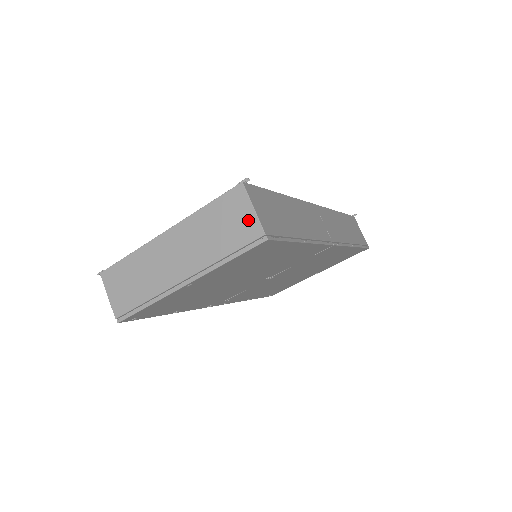
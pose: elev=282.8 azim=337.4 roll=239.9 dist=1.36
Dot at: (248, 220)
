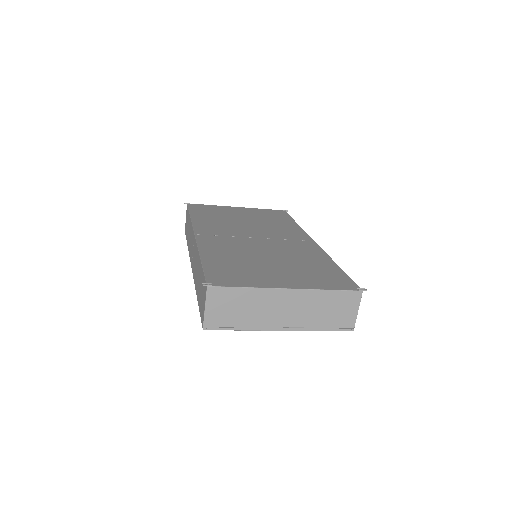
Dot at: (351, 315)
